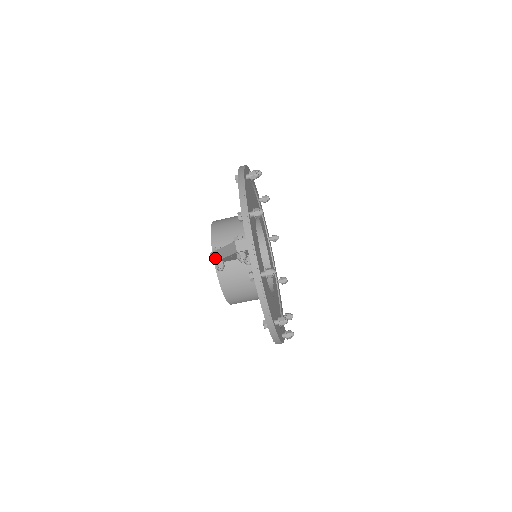
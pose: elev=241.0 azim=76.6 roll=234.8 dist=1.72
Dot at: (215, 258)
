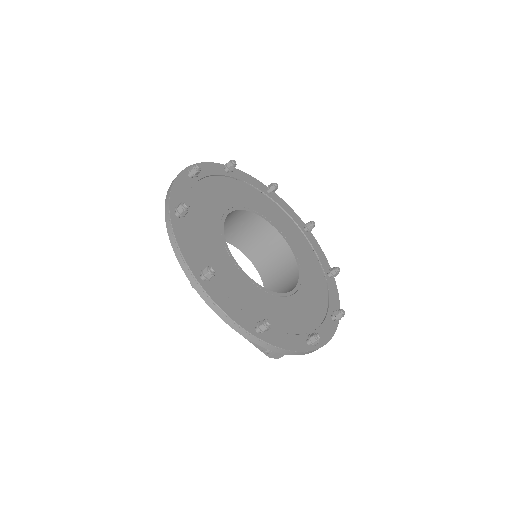
Dot at: occluded
